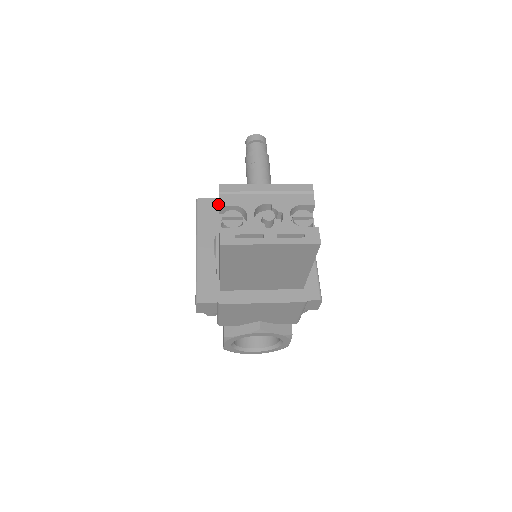
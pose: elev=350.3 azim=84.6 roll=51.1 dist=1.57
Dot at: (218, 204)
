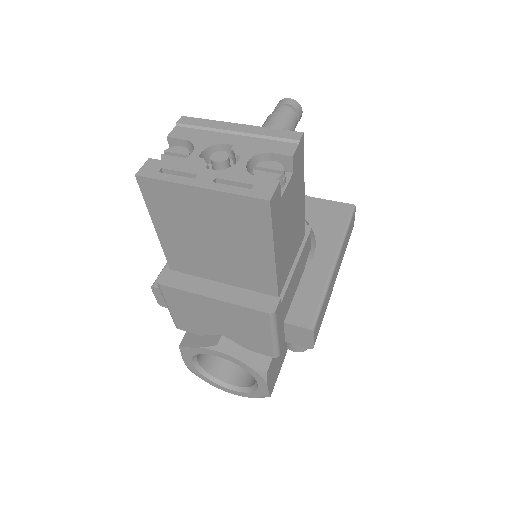
Dot at: occluded
